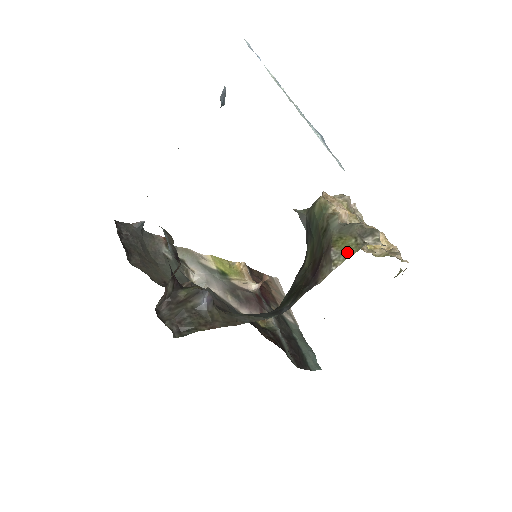
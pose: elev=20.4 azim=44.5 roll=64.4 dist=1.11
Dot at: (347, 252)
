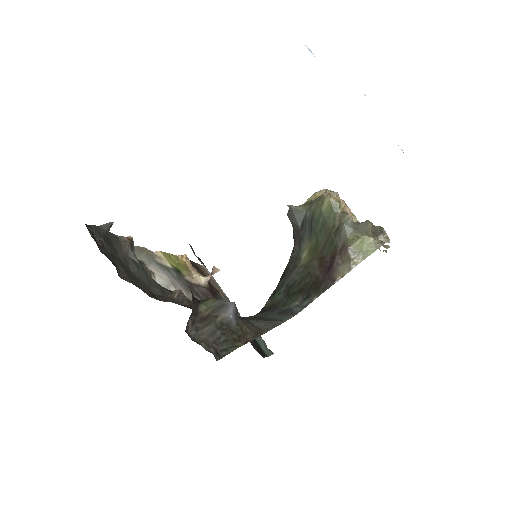
Dot at: (366, 251)
